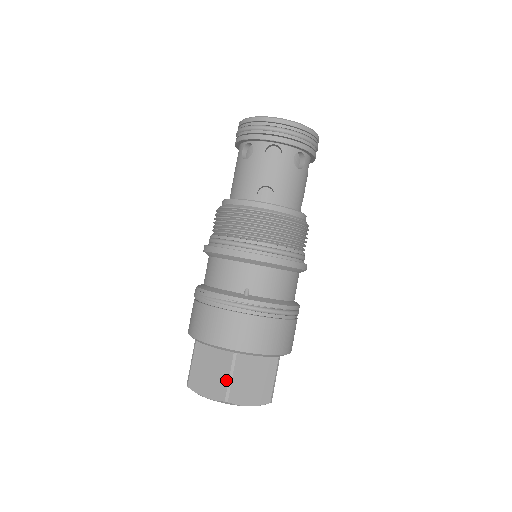
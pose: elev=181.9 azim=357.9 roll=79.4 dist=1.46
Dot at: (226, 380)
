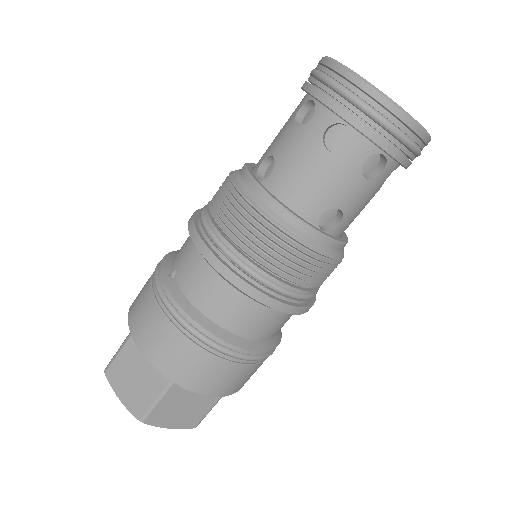
Dot at: (117, 351)
